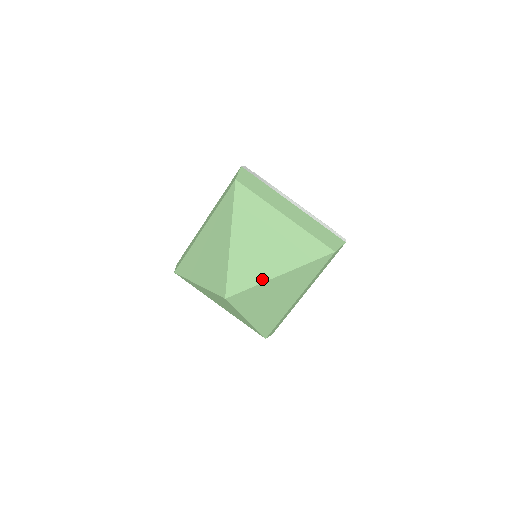
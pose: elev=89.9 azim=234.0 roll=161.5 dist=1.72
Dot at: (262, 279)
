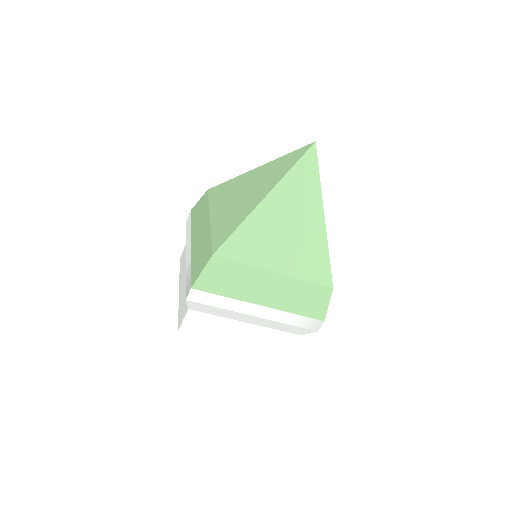
Dot at: occluded
